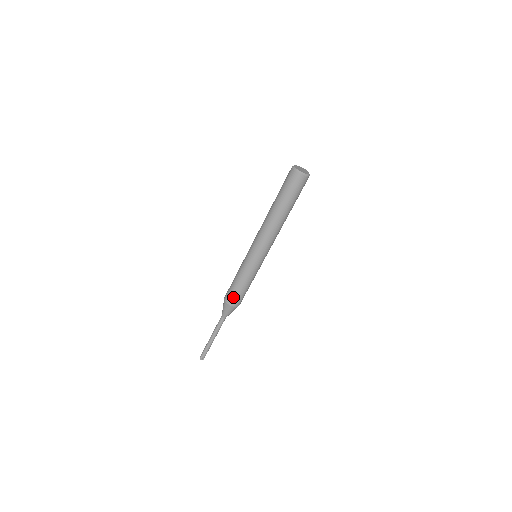
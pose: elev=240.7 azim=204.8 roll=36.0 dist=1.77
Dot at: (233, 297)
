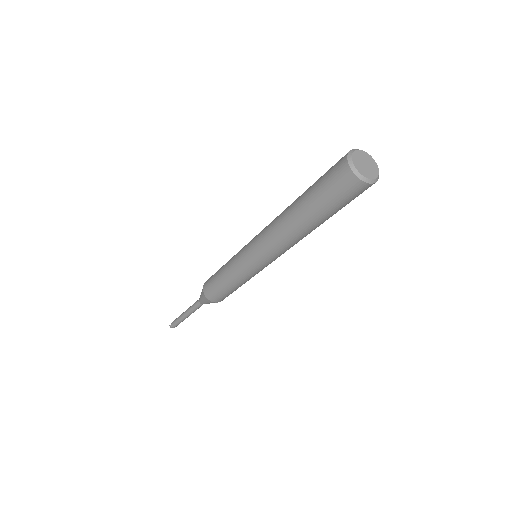
Dot at: (214, 294)
